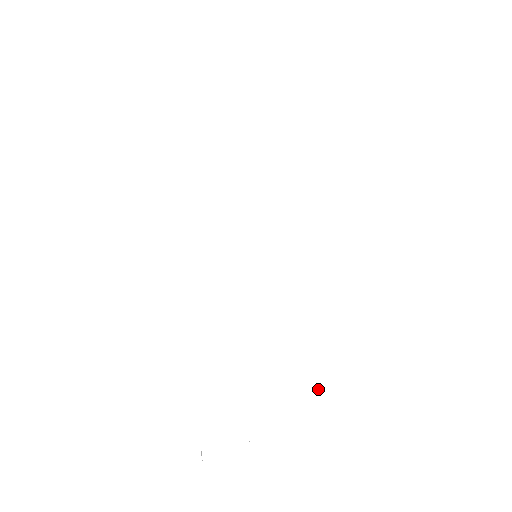
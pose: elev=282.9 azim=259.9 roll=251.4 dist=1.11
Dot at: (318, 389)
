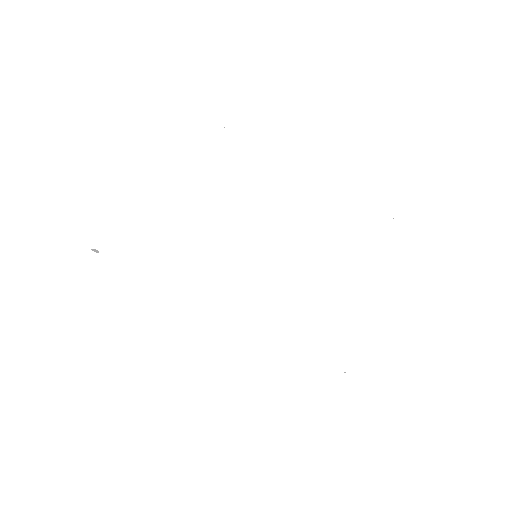
Dot at: (372, 285)
